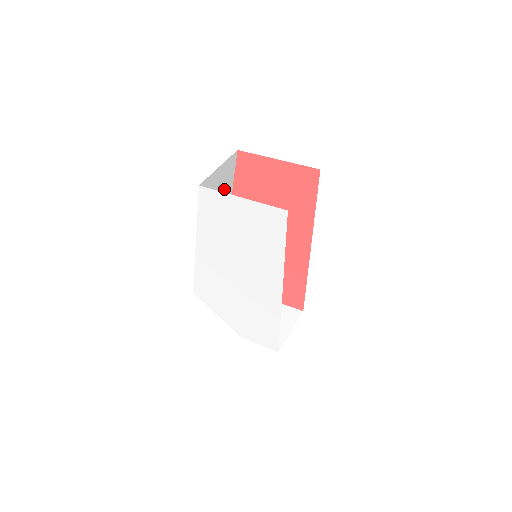
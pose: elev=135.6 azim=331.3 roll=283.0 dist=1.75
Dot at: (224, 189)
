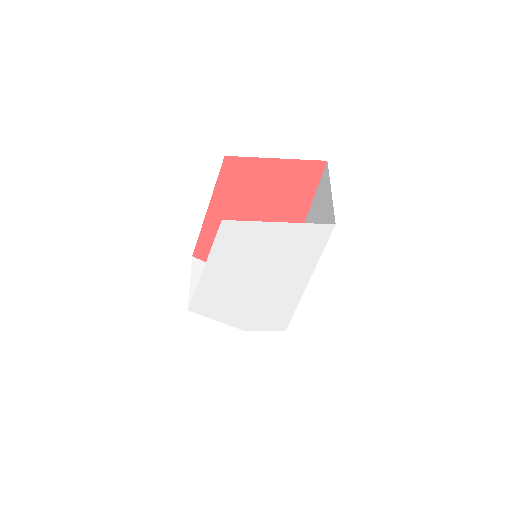
Dot at: occluded
